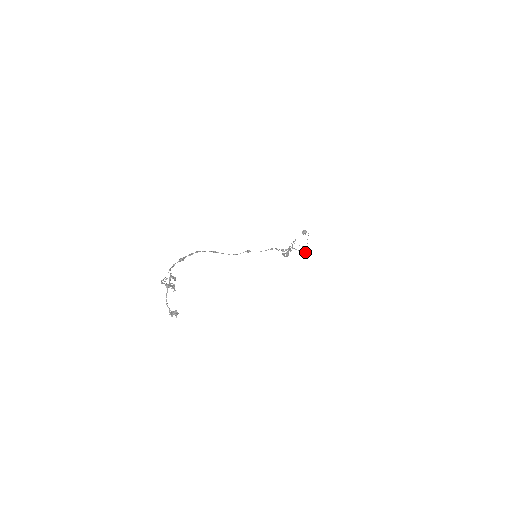
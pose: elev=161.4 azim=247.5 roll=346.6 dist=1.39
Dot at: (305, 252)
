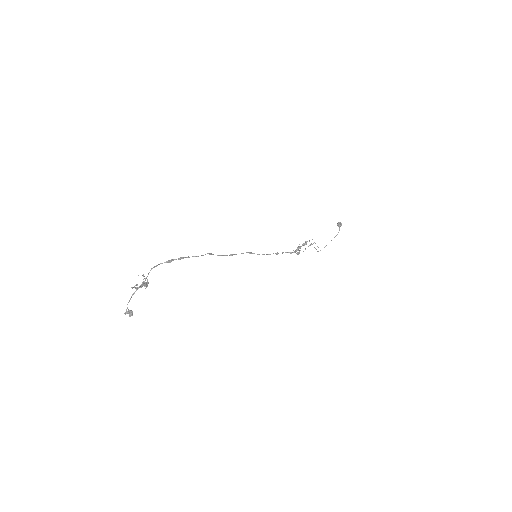
Dot at: occluded
